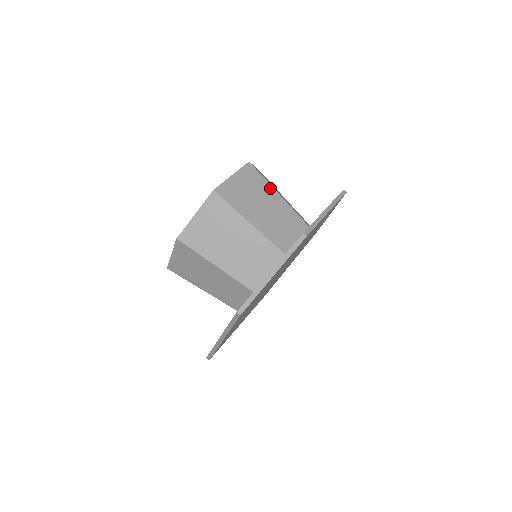
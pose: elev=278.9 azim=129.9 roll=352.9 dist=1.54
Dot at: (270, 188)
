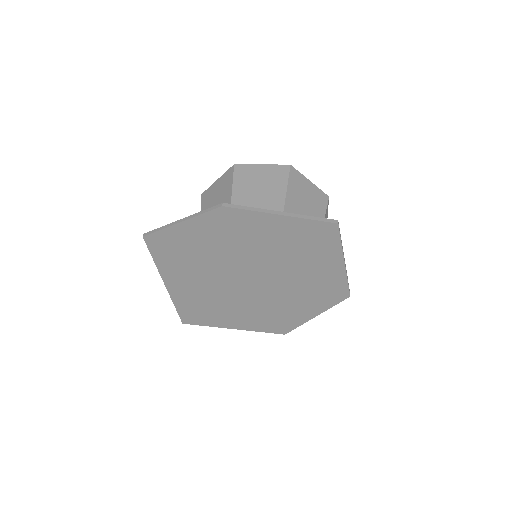
Dot at: (283, 190)
